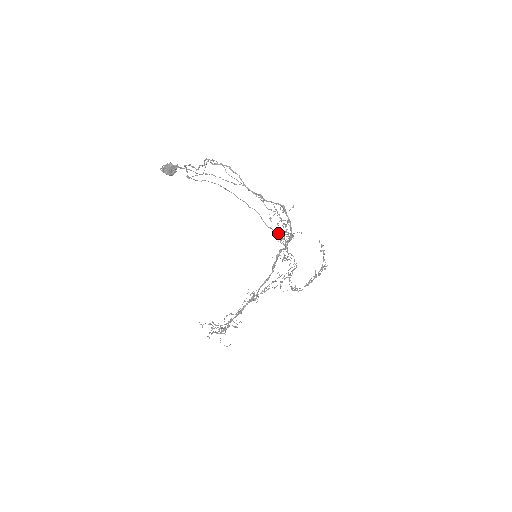
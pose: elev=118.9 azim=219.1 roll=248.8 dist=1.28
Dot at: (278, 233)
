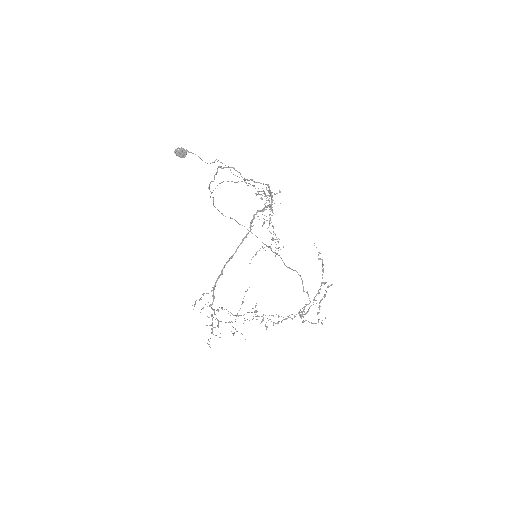
Dot at: (294, 270)
